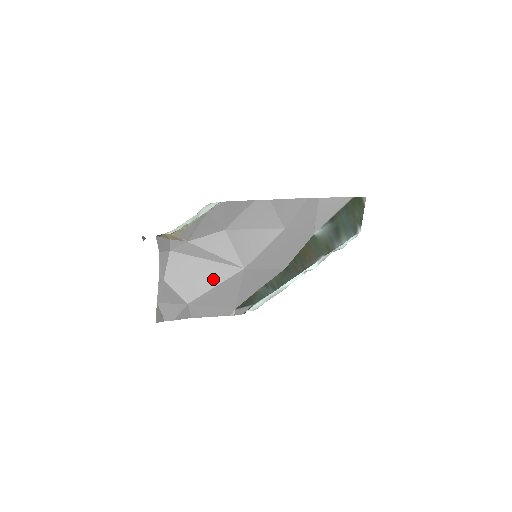
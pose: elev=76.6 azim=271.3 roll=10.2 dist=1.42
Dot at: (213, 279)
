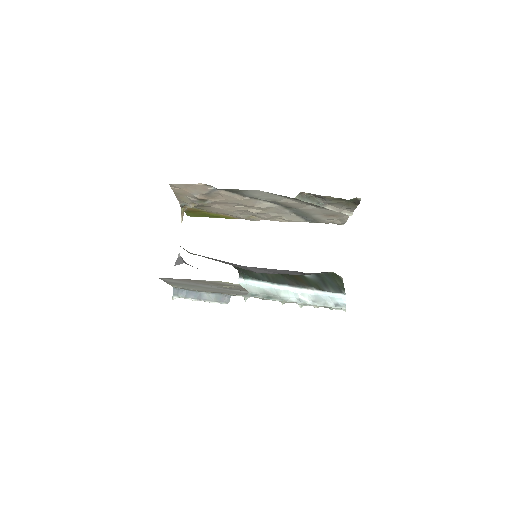
Dot at: occluded
